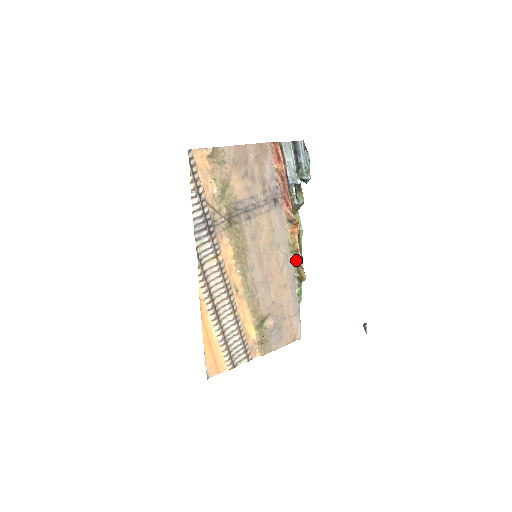
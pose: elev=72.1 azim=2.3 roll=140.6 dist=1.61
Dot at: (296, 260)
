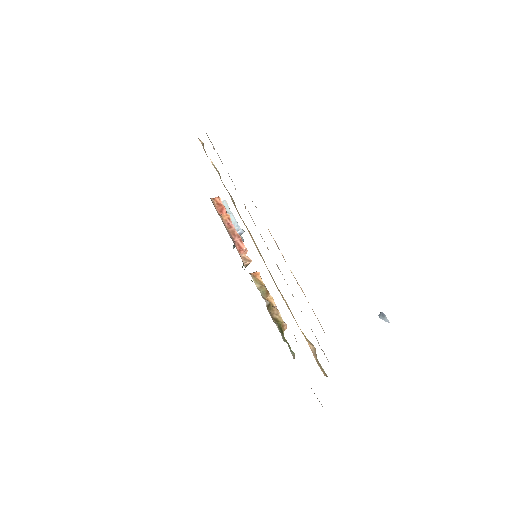
Dot at: (269, 304)
